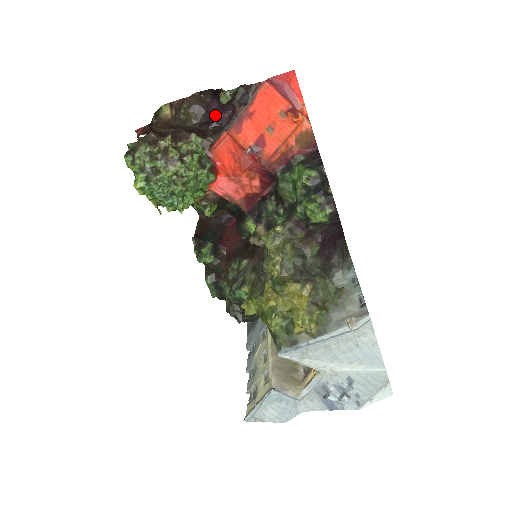
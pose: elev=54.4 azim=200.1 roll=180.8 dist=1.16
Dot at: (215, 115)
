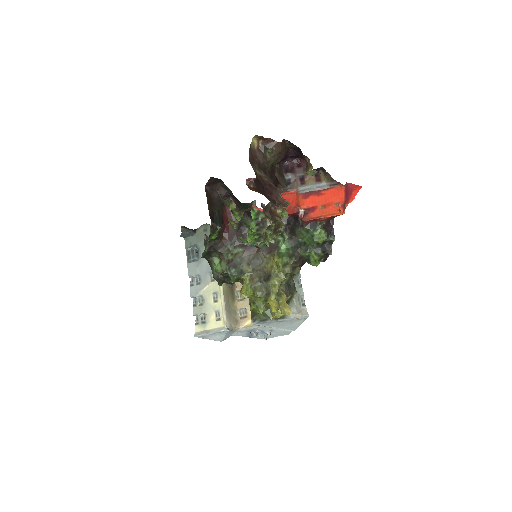
Dot at: (285, 158)
